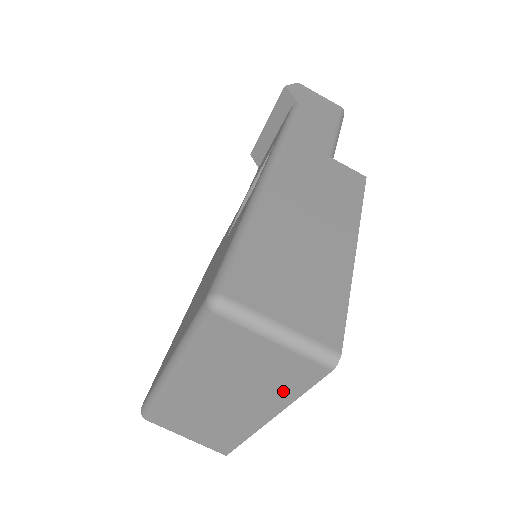
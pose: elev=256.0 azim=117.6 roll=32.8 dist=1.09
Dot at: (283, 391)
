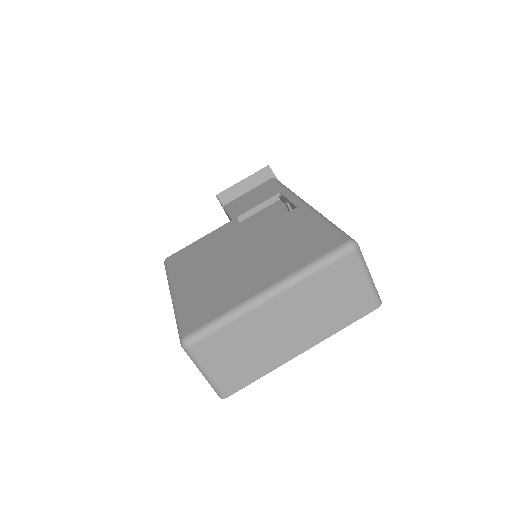
Dot at: (338, 322)
